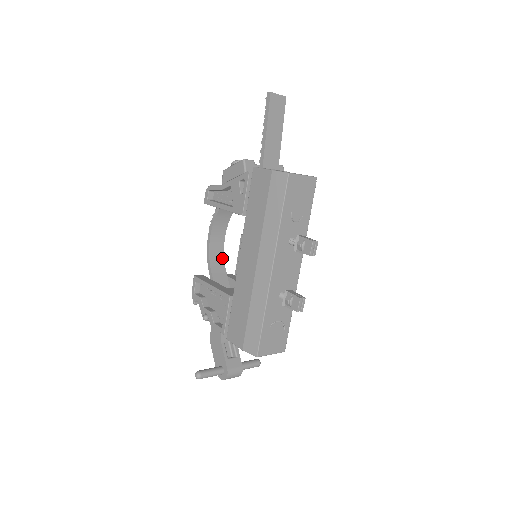
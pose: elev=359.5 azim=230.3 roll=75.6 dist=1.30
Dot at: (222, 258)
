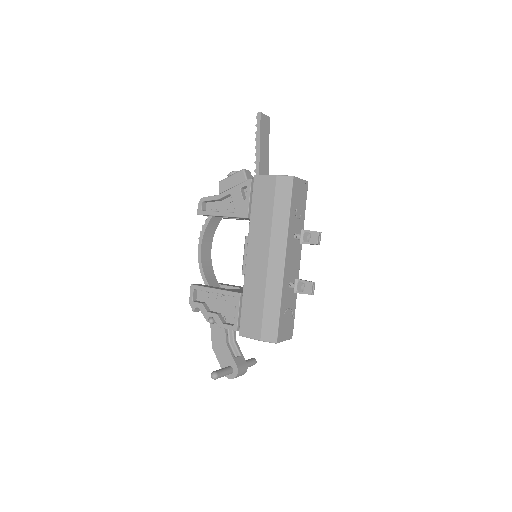
Dot at: (211, 267)
